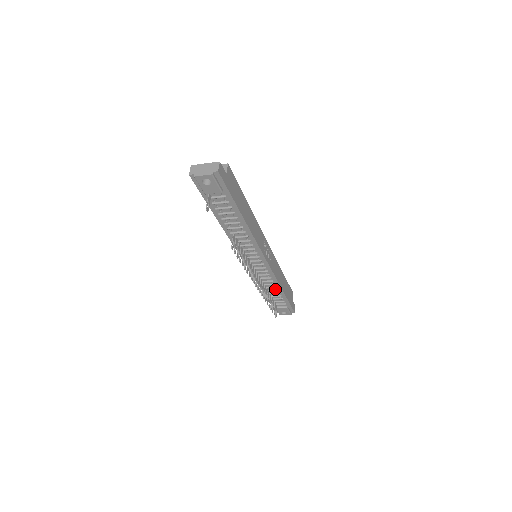
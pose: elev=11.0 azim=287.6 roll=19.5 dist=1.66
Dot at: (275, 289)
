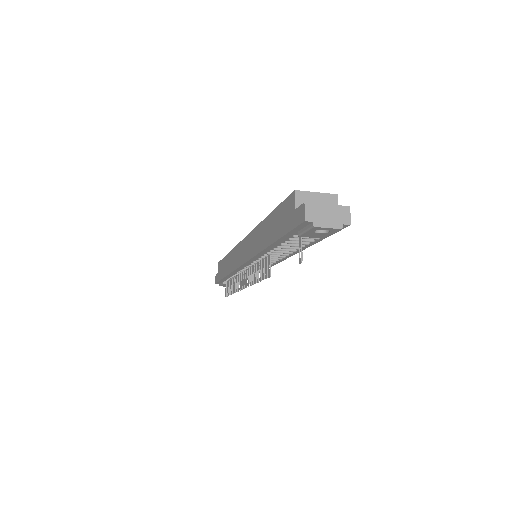
Dot at: occluded
